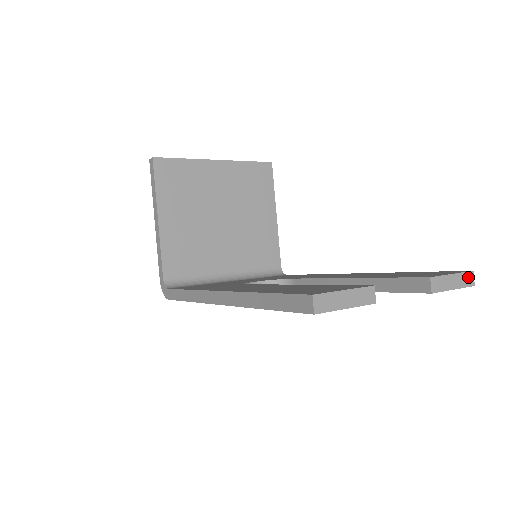
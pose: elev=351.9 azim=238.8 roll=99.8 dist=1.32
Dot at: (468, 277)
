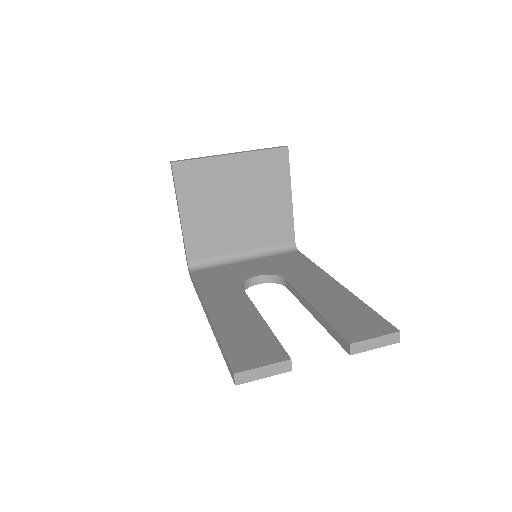
Dot at: (393, 337)
